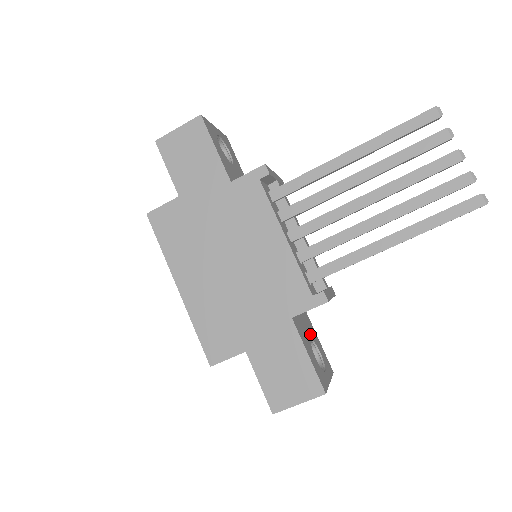
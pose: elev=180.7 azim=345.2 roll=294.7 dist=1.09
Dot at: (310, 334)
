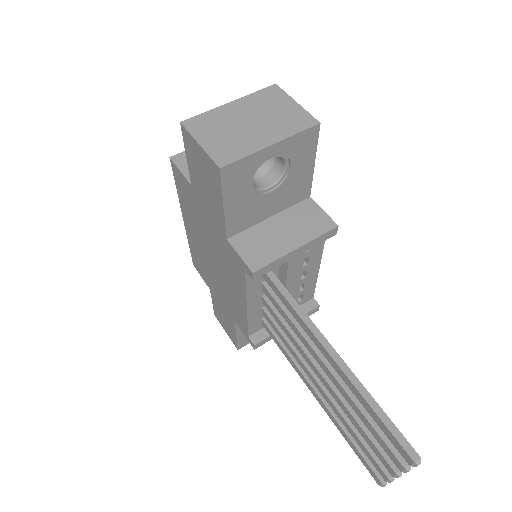
Dot at: occluded
